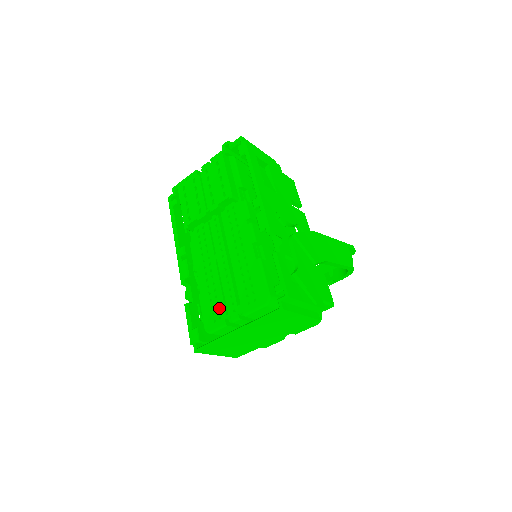
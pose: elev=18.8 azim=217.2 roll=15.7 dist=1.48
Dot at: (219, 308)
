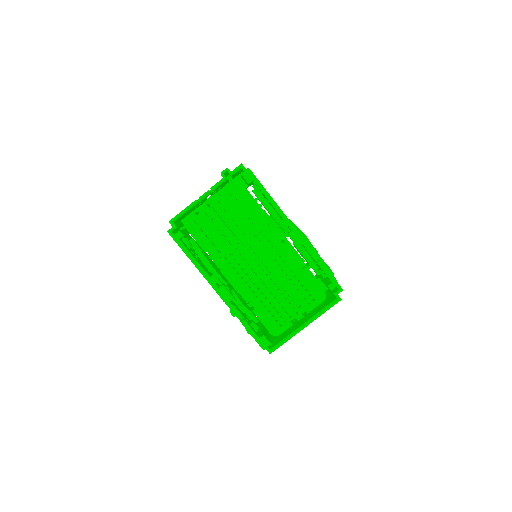
Dot at: (281, 315)
